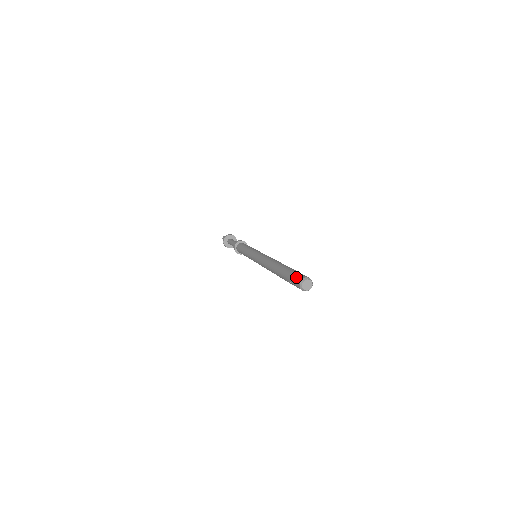
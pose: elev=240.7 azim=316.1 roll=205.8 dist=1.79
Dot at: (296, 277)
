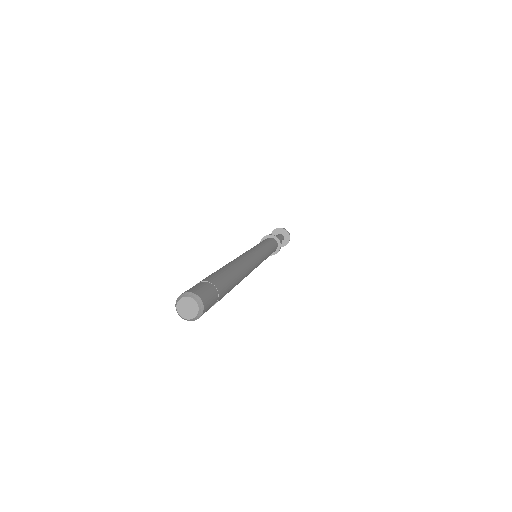
Dot at: occluded
